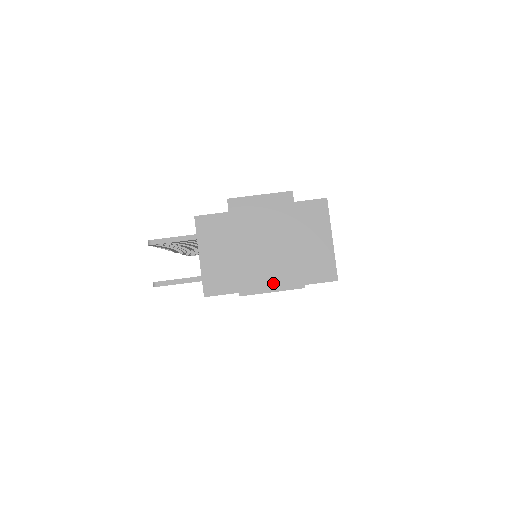
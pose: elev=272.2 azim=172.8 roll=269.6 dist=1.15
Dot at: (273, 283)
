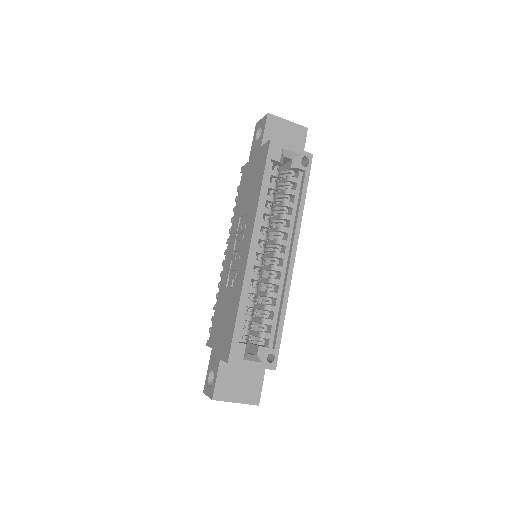
Dot at: occluded
